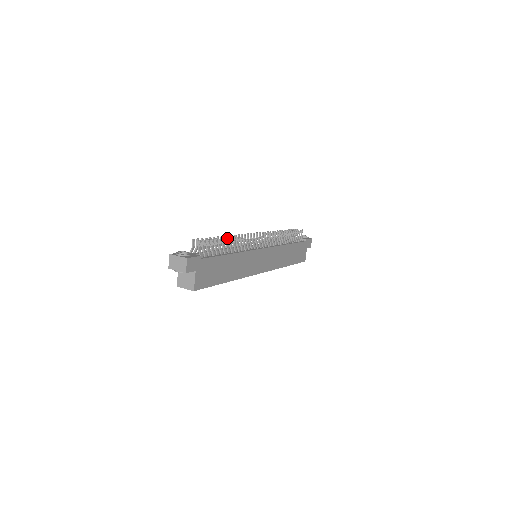
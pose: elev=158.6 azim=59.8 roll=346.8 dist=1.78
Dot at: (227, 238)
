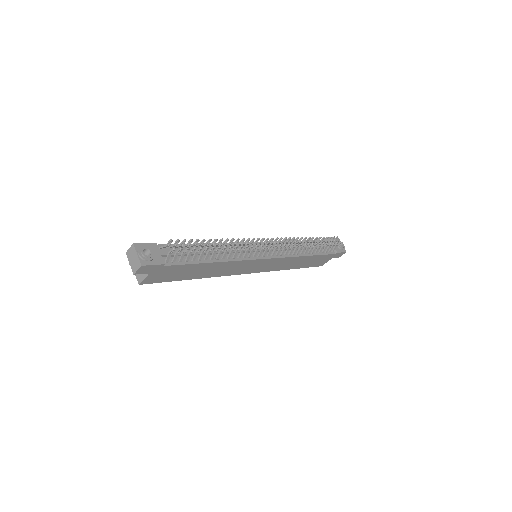
Dot at: (218, 247)
